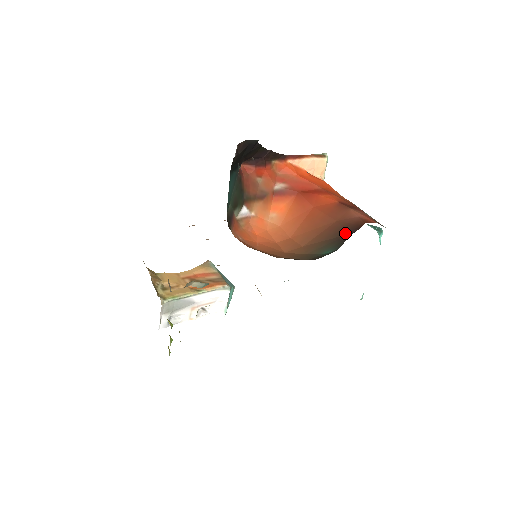
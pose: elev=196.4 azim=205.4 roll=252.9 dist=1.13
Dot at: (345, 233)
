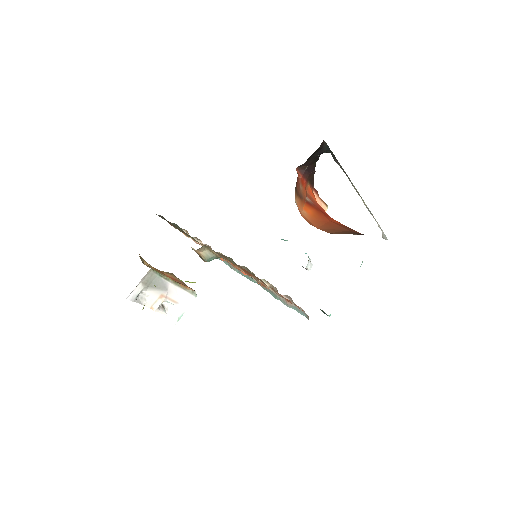
Dot at: (361, 234)
